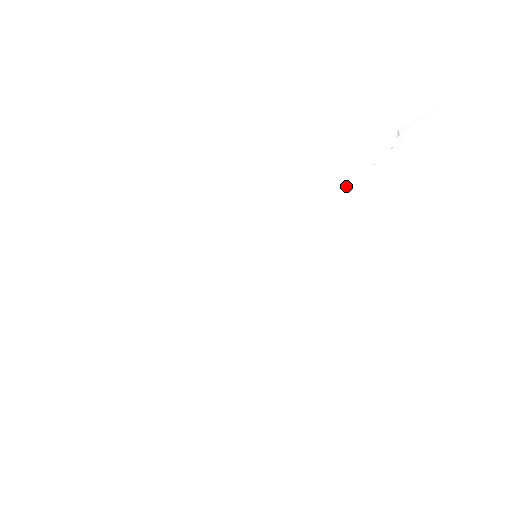
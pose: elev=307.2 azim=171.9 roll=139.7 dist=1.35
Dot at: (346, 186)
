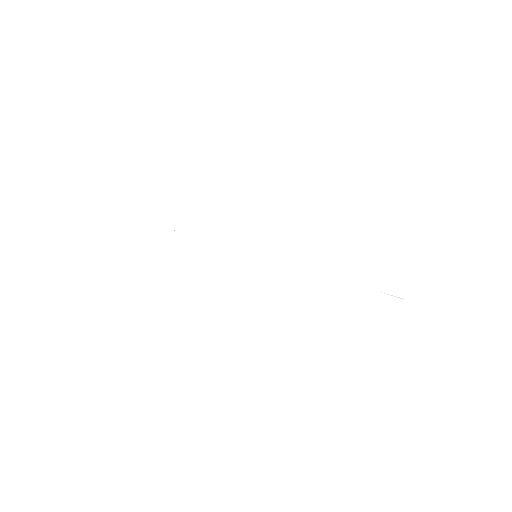
Dot at: (352, 287)
